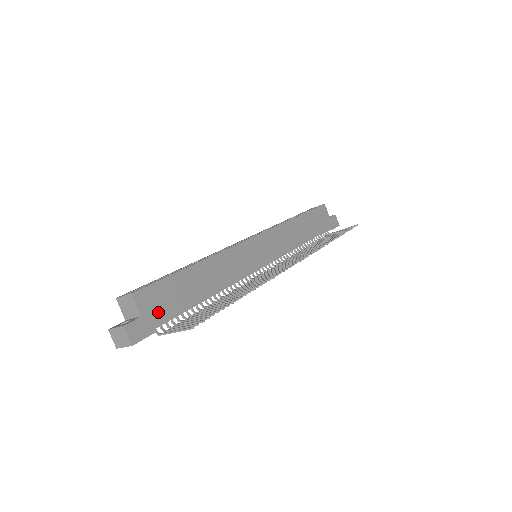
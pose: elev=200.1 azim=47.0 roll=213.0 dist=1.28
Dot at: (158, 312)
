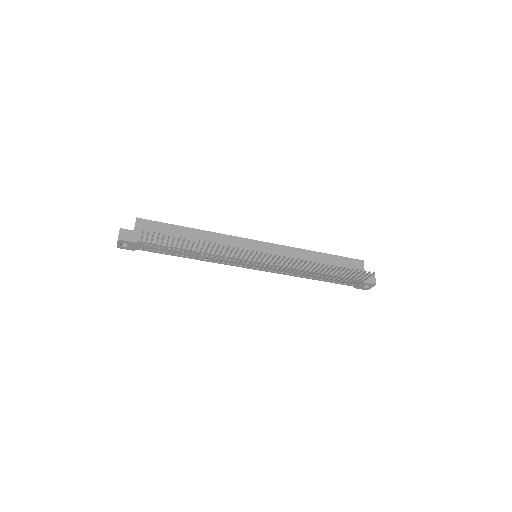
Dot at: (146, 235)
